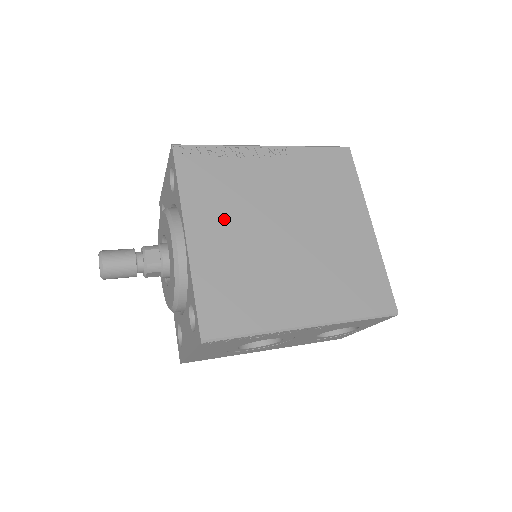
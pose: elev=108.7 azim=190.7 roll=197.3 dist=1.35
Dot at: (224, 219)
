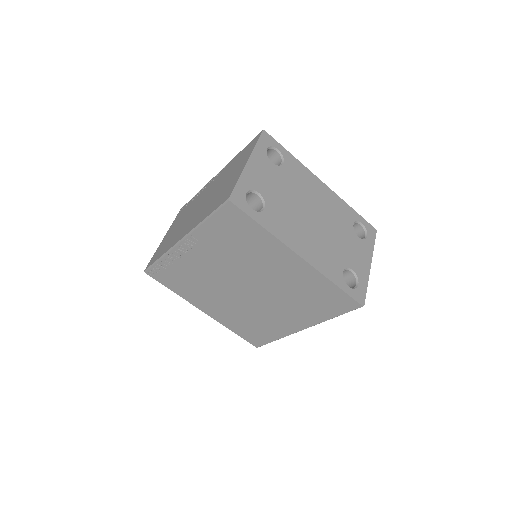
Dot at: (210, 298)
